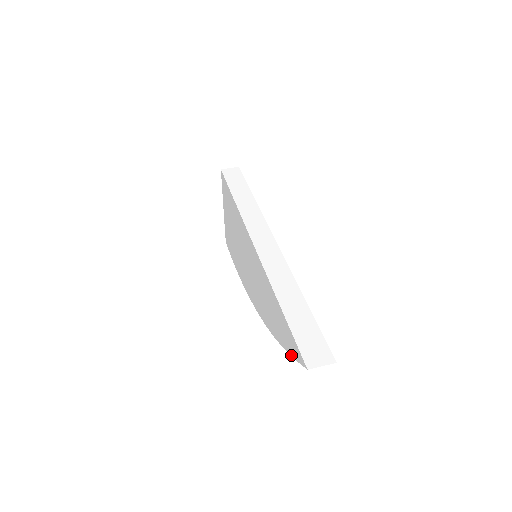
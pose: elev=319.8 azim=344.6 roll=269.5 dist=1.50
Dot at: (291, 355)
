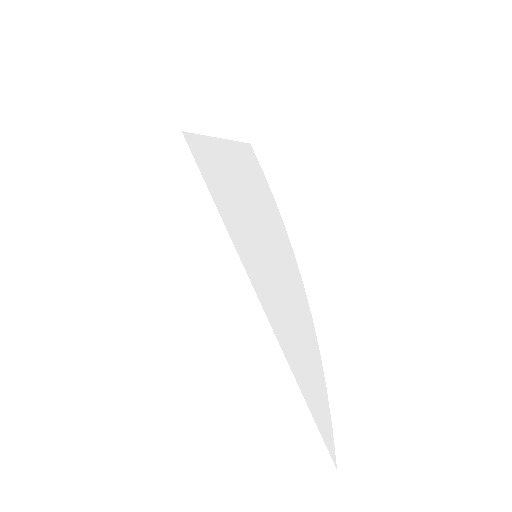
Dot at: occluded
